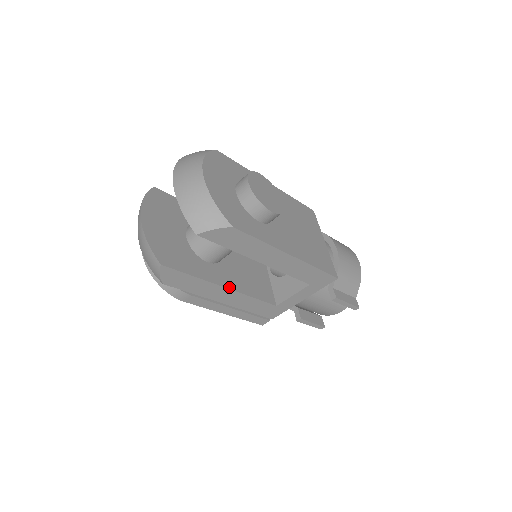
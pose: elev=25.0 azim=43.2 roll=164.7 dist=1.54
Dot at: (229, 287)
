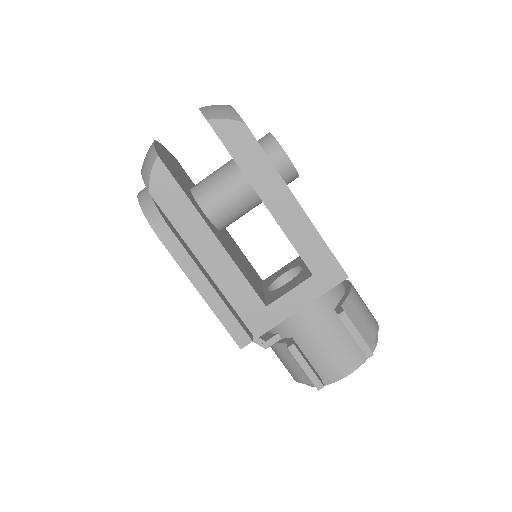
Dot at: (218, 238)
